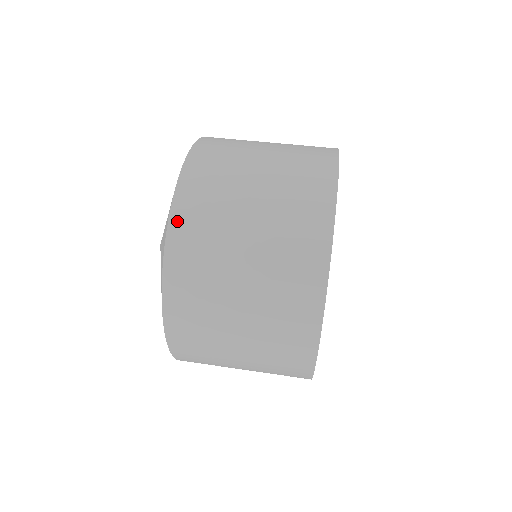
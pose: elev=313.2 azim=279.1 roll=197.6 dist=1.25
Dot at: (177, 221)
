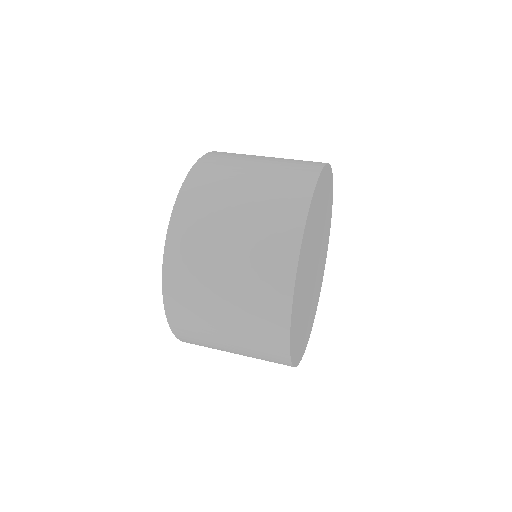
Dot at: (169, 272)
